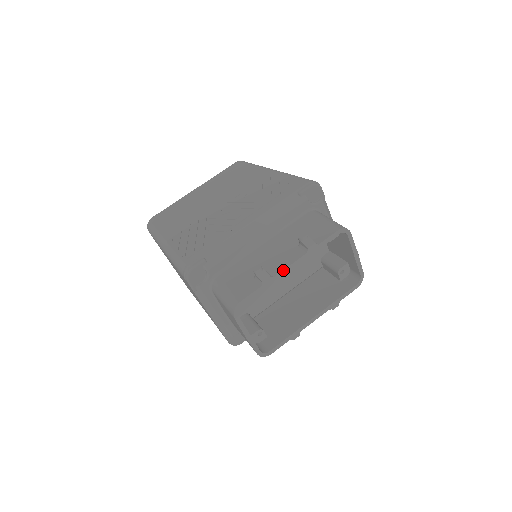
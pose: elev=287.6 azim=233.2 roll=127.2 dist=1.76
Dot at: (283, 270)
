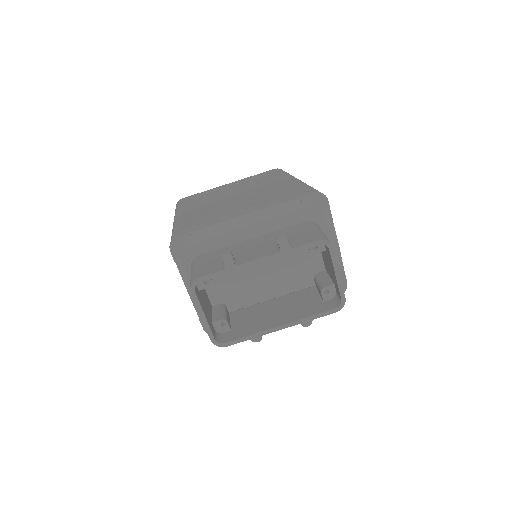
Dot at: (249, 262)
